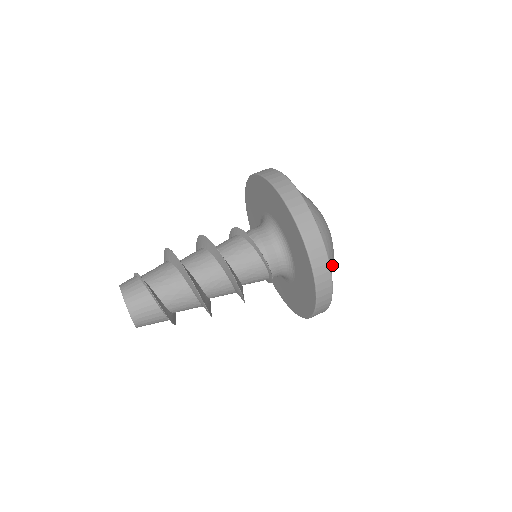
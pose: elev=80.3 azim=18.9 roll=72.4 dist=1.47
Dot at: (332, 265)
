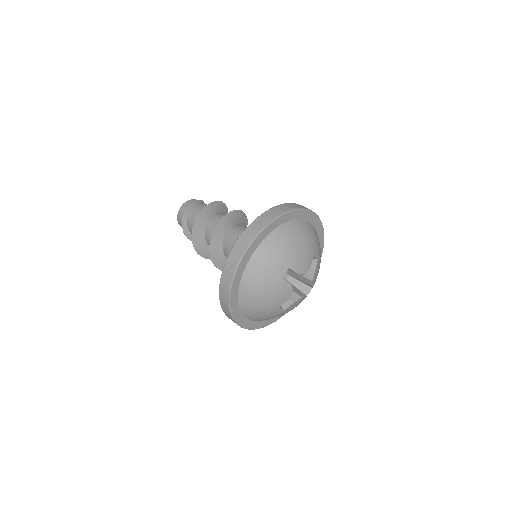
Dot at: occluded
